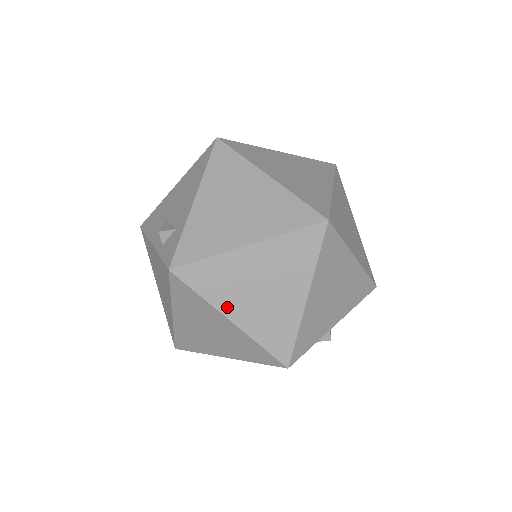
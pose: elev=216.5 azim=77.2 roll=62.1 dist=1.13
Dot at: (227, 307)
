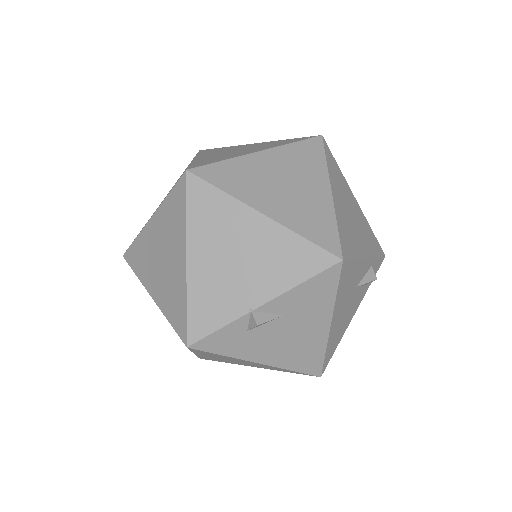
Dot at: (148, 282)
